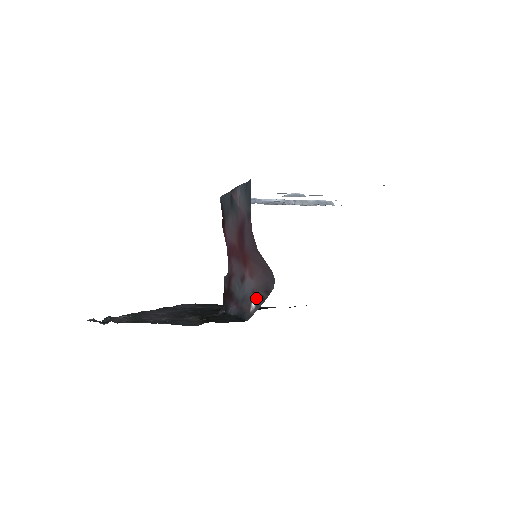
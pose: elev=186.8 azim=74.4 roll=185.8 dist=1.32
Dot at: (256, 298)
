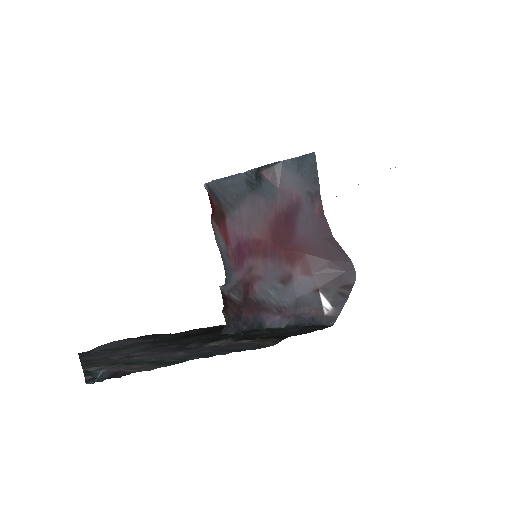
Dot at: (328, 297)
